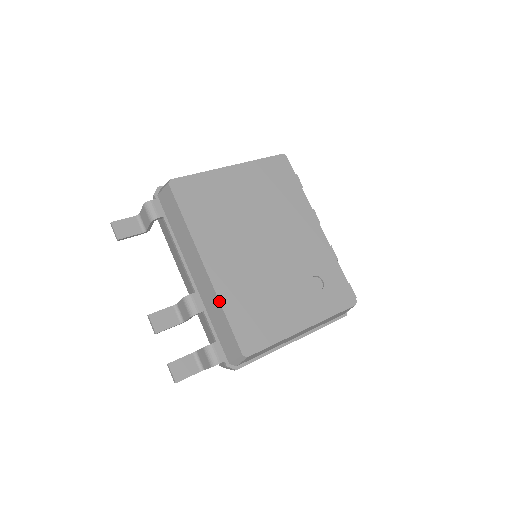
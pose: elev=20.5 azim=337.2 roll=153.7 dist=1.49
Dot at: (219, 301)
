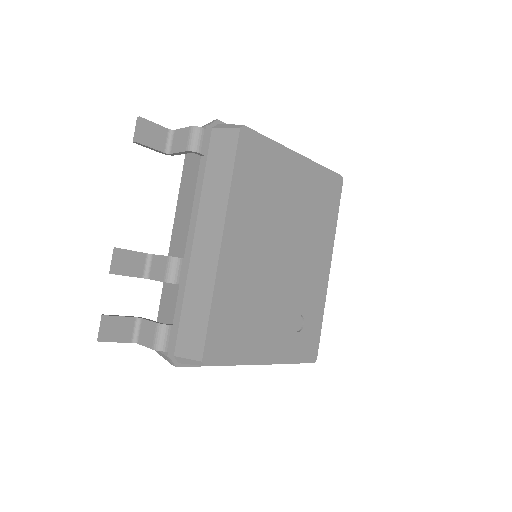
Dot at: (214, 289)
